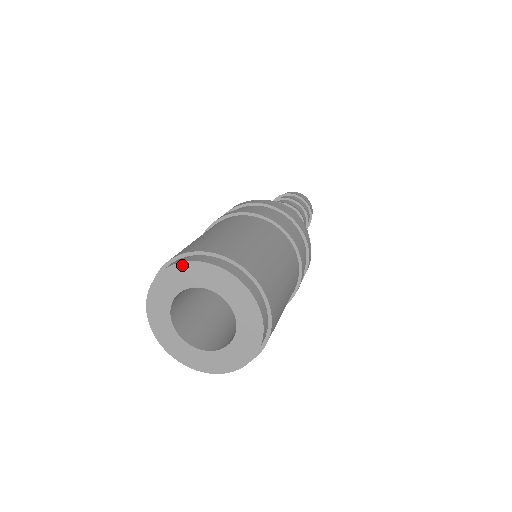
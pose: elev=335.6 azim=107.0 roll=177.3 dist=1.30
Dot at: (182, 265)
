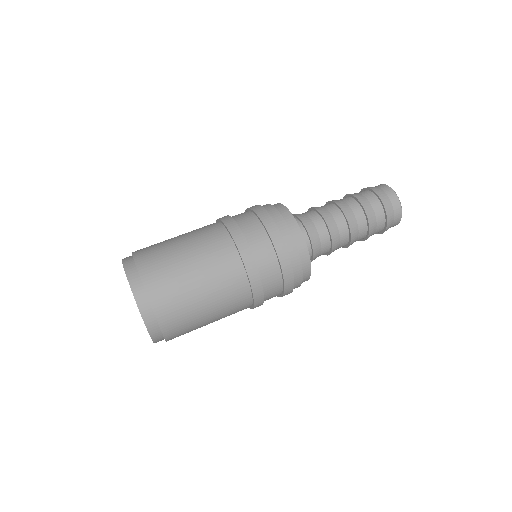
Dot at: (123, 265)
